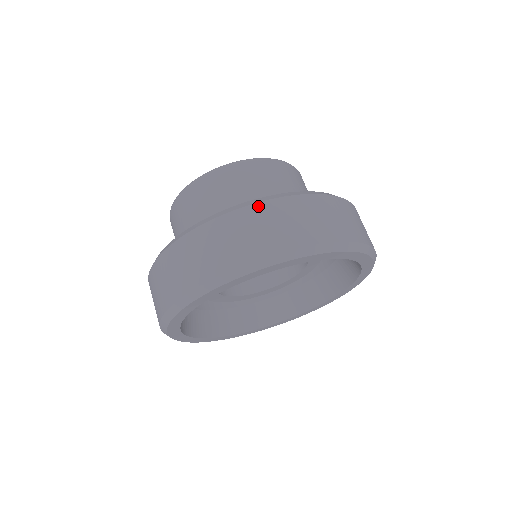
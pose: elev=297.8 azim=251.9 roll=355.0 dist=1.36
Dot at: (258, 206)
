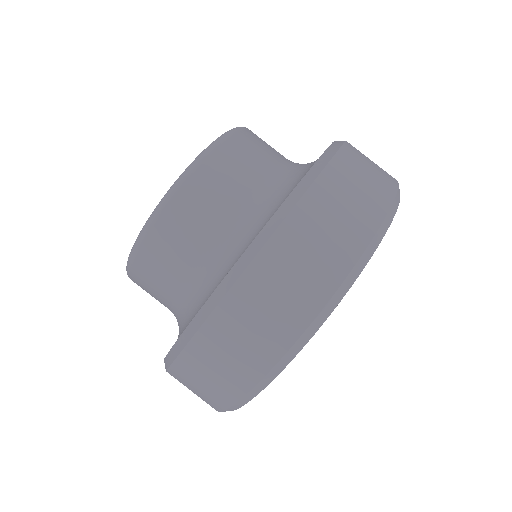
Dot at: (307, 200)
